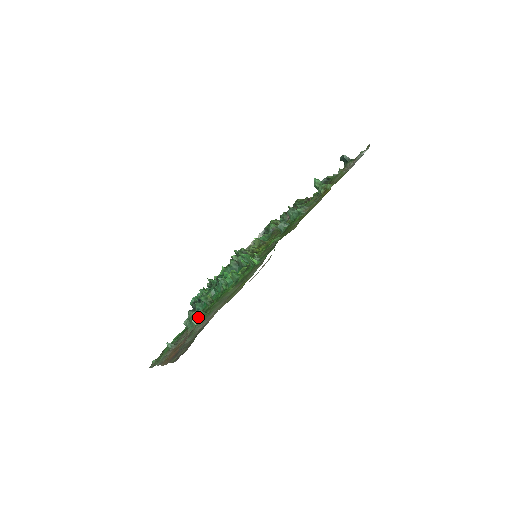
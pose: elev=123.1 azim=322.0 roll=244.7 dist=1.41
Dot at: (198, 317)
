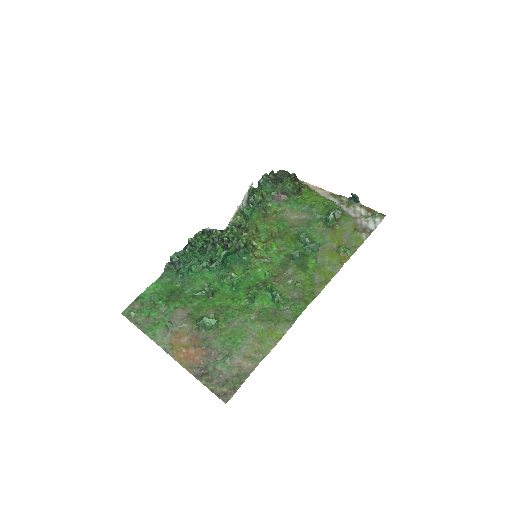
Dot at: (214, 326)
